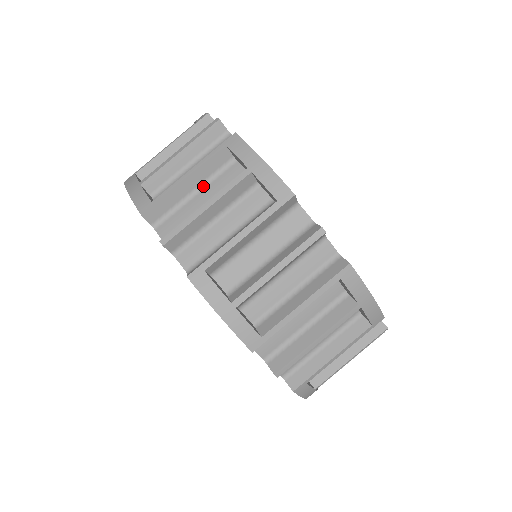
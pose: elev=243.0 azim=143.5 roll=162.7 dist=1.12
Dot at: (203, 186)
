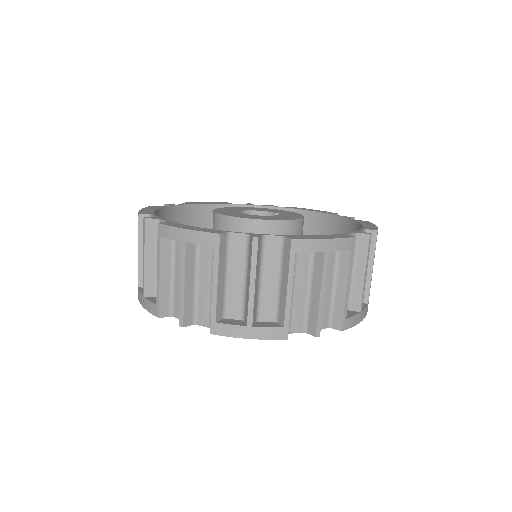
Dot at: (173, 269)
